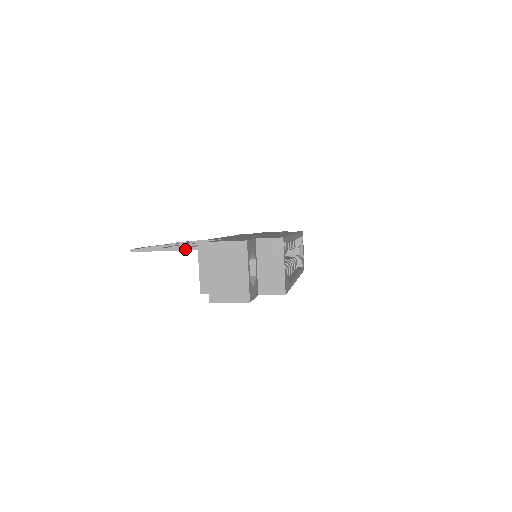
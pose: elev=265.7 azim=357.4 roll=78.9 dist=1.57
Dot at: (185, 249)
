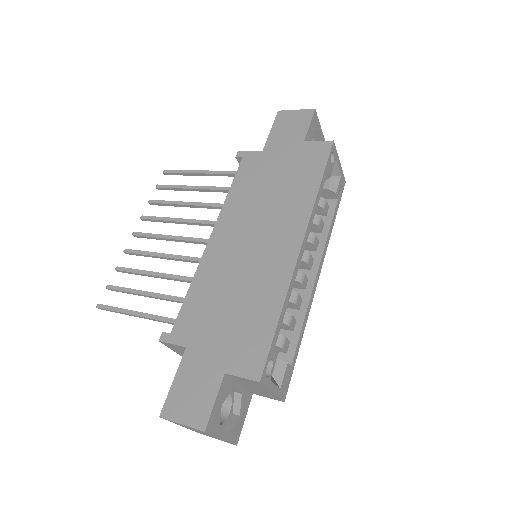
Dot at: (153, 320)
